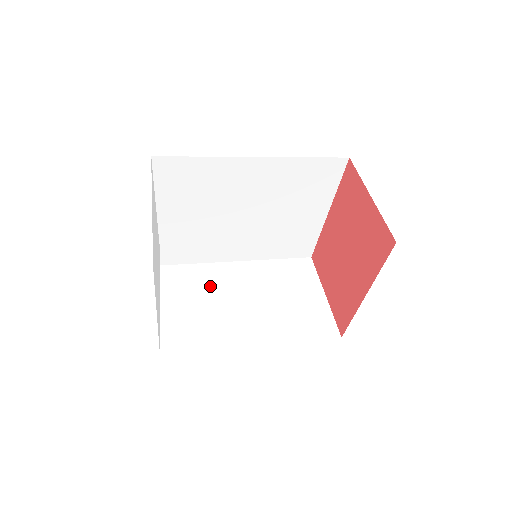
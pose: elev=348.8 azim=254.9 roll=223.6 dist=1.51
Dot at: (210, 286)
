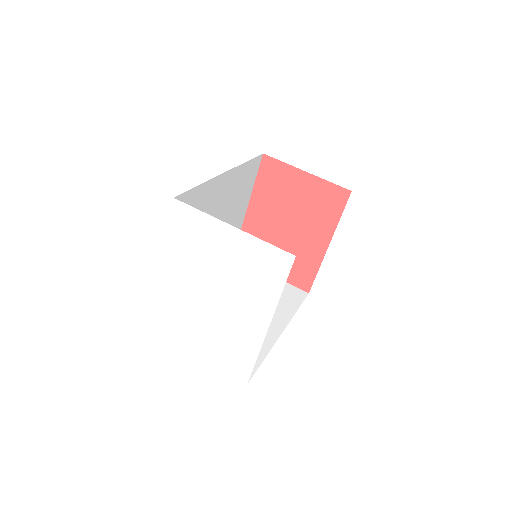
Dot at: occluded
